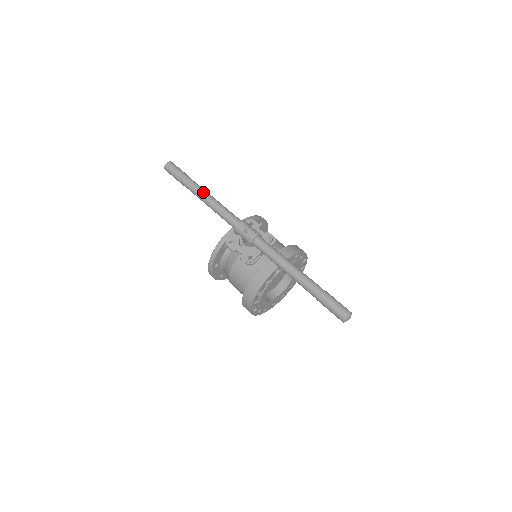
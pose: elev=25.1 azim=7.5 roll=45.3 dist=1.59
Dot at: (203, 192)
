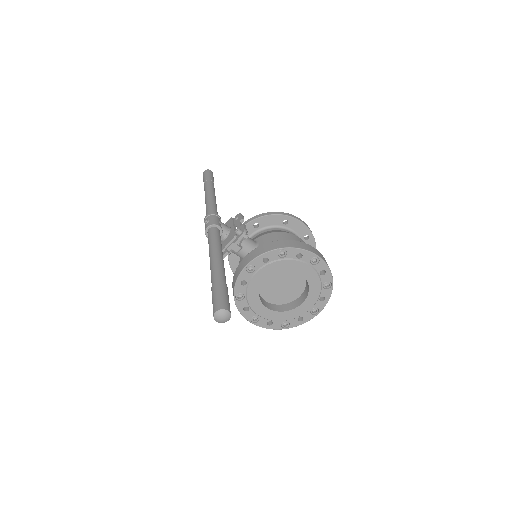
Dot at: (206, 191)
